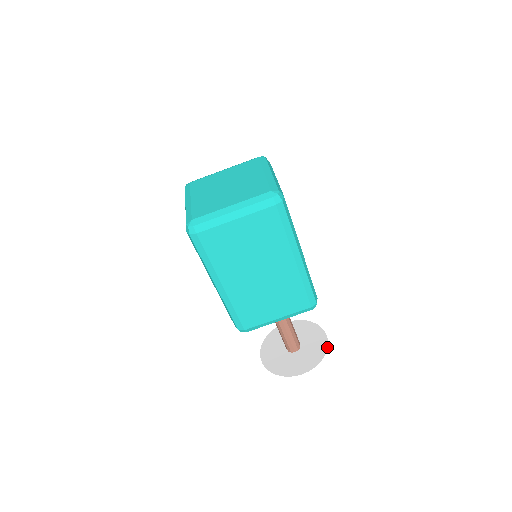
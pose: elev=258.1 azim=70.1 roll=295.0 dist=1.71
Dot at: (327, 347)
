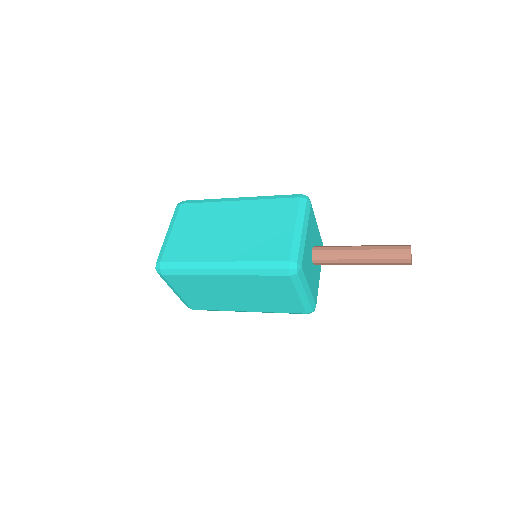
Dot at: occluded
